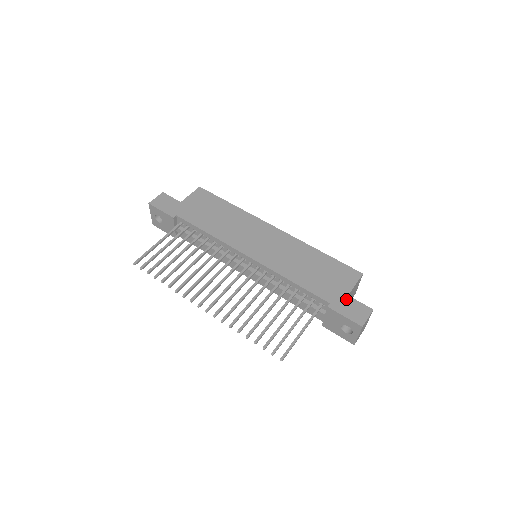
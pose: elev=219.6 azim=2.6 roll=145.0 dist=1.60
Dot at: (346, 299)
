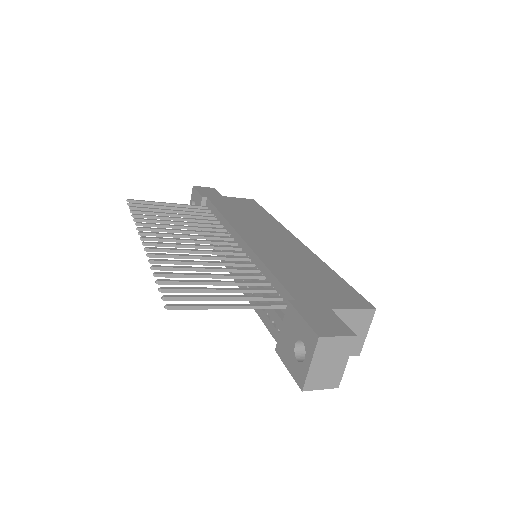
Dot at: (324, 309)
